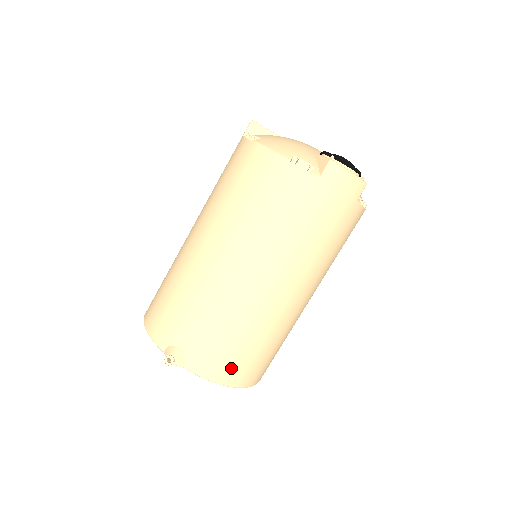
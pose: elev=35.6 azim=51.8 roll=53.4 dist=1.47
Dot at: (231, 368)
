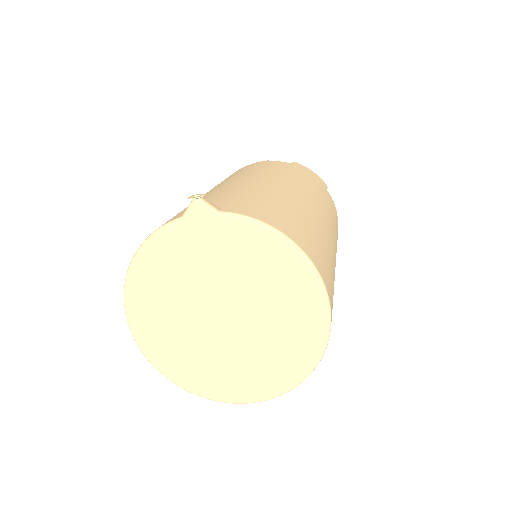
Dot at: (284, 223)
